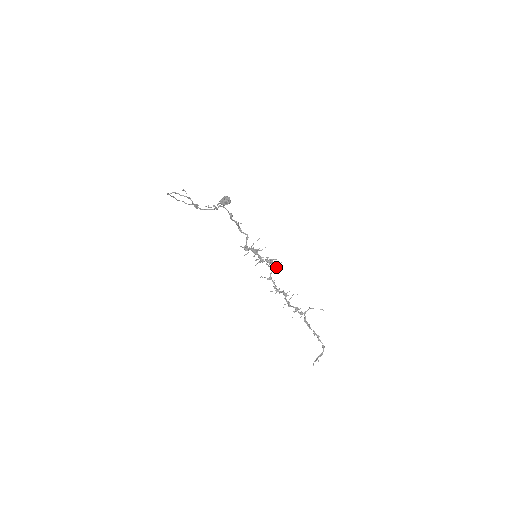
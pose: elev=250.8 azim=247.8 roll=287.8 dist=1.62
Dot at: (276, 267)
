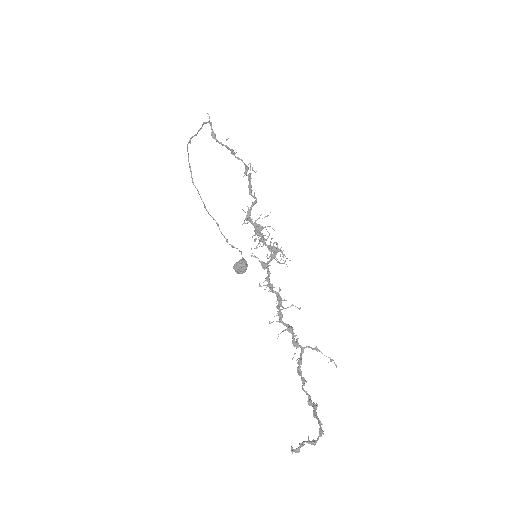
Dot at: occluded
